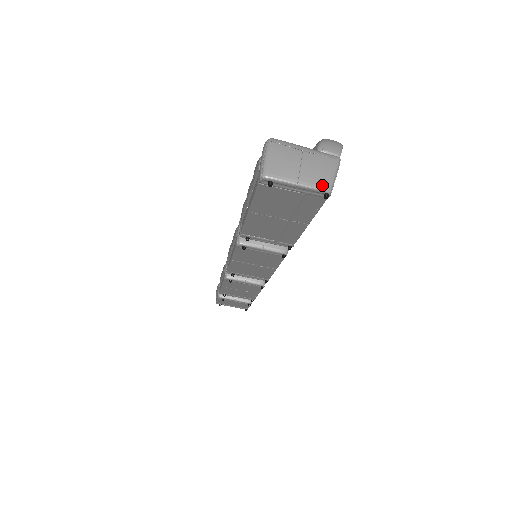
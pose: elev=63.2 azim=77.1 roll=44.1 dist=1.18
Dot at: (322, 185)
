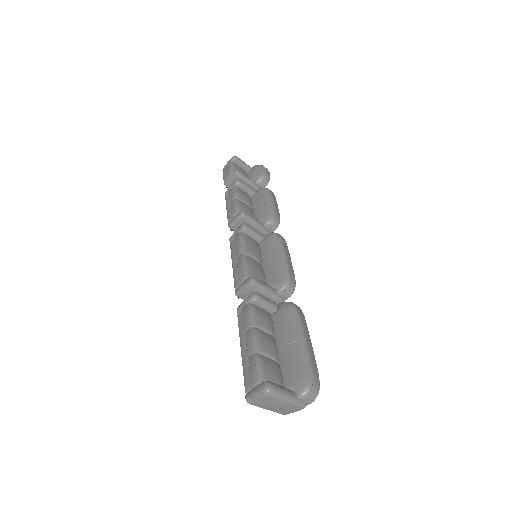
Dot at: (282, 413)
